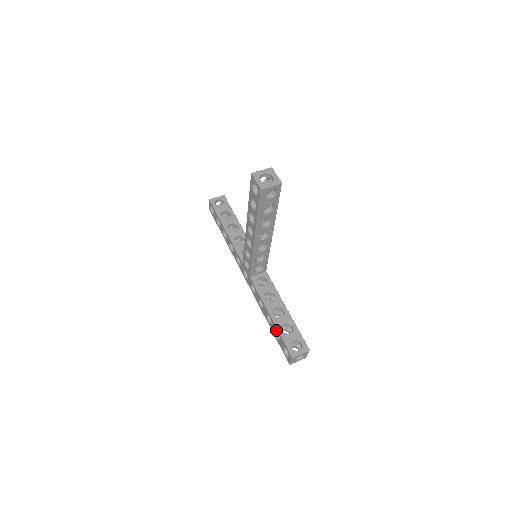
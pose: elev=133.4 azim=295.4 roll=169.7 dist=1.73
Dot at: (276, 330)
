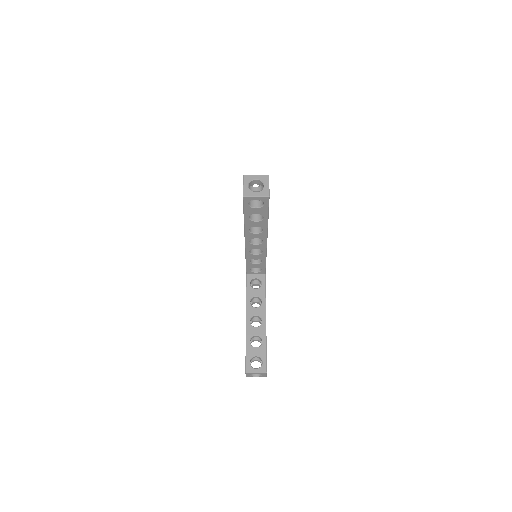
Dot at: occluded
